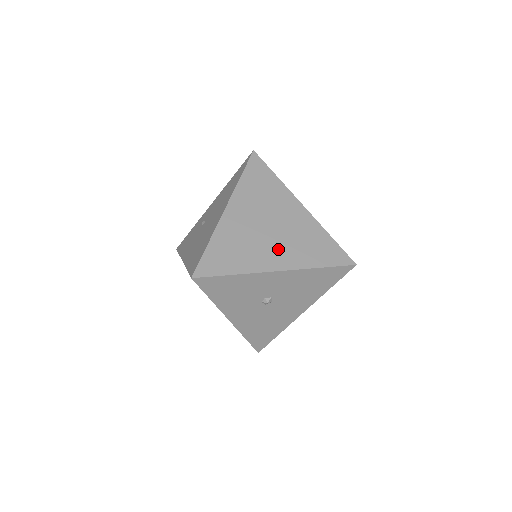
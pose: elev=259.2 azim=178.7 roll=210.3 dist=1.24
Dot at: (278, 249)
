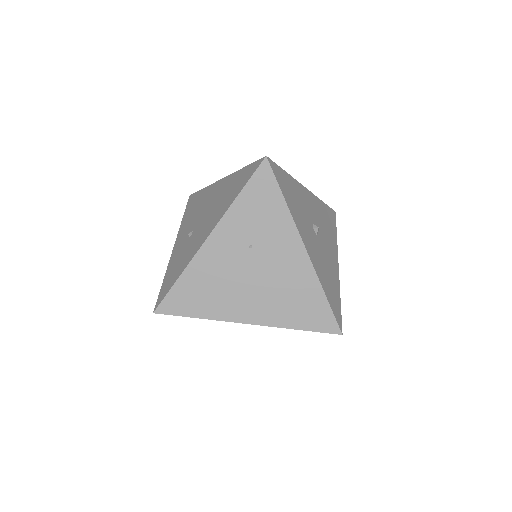
Dot at: occluded
